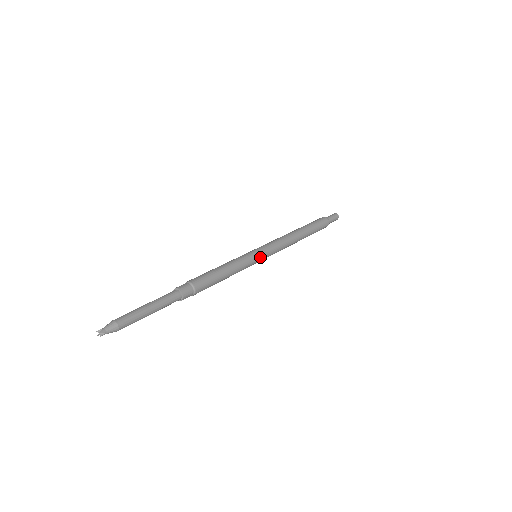
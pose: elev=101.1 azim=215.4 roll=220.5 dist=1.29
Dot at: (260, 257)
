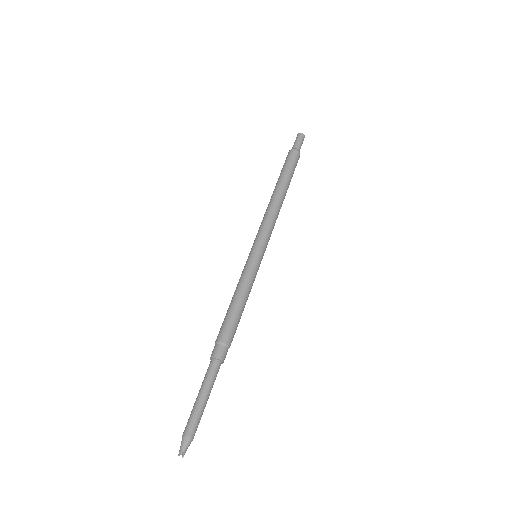
Dot at: occluded
